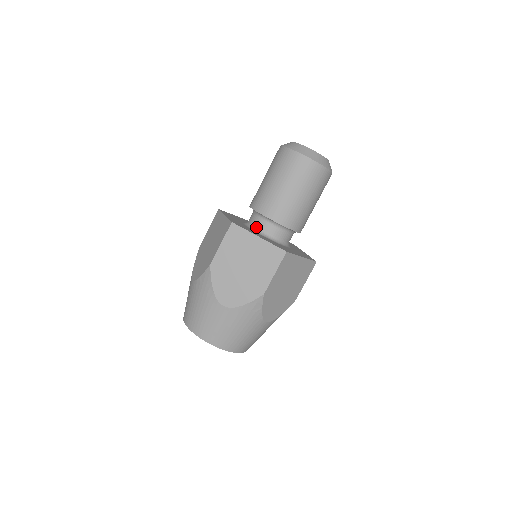
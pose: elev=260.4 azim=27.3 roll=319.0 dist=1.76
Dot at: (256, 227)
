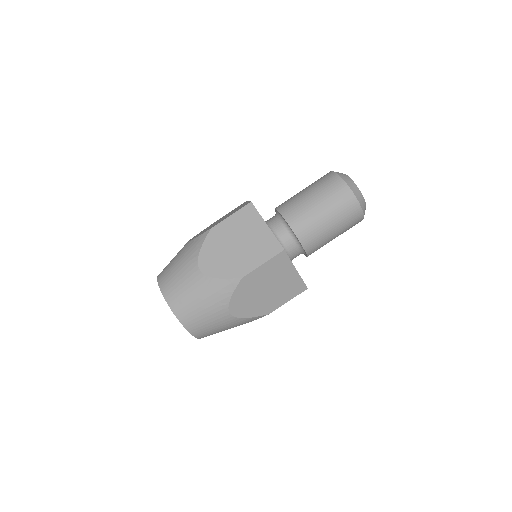
Dot at: (270, 225)
